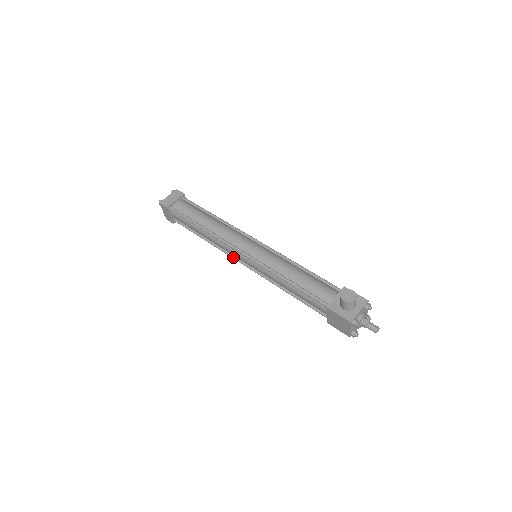
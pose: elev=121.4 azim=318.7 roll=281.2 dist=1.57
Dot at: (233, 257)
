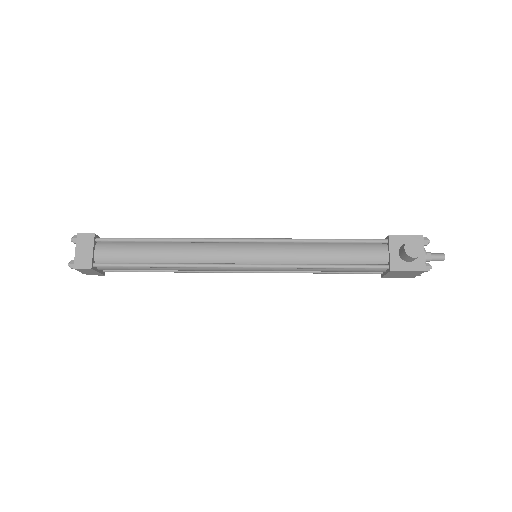
Dot at: (225, 272)
